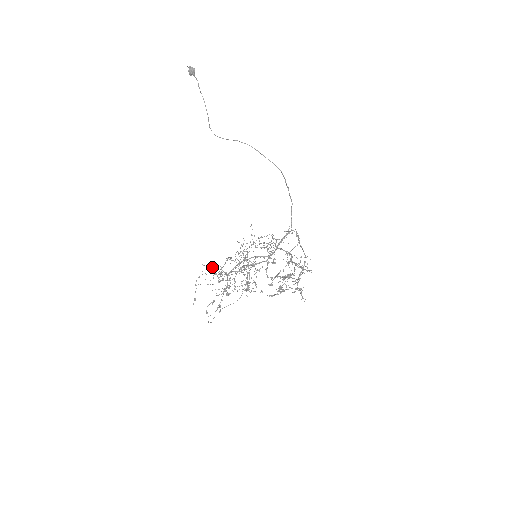
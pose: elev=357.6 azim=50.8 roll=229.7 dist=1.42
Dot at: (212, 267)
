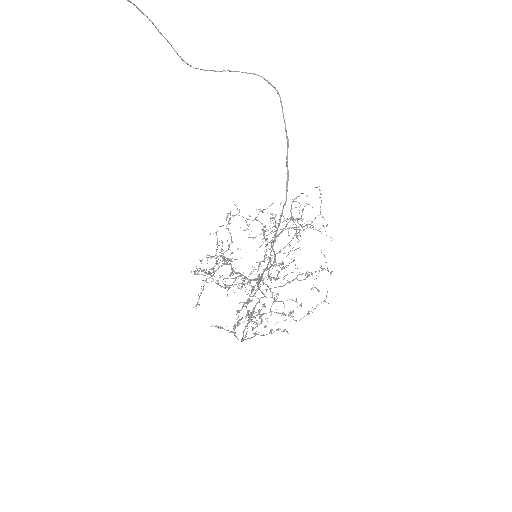
Dot at: occluded
